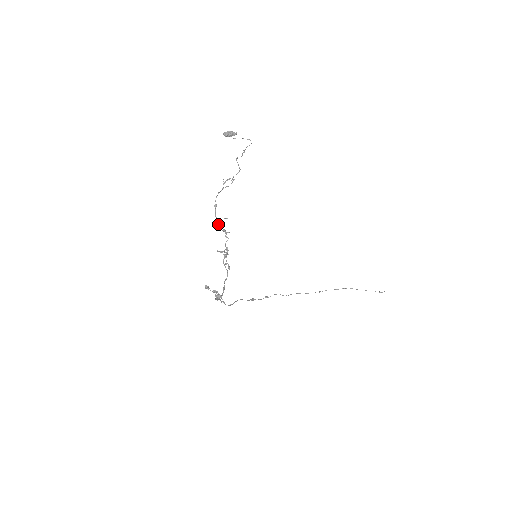
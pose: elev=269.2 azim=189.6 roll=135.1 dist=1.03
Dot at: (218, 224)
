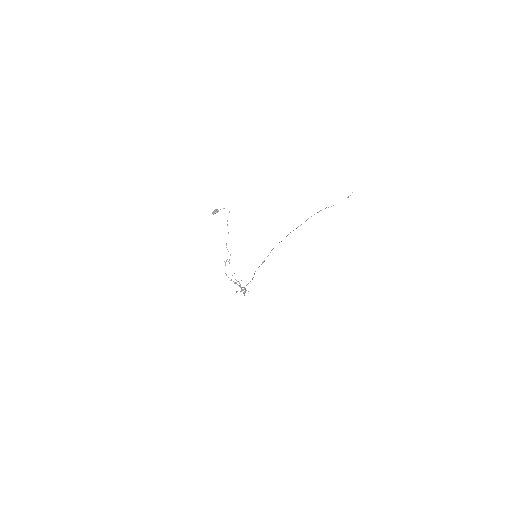
Dot at: (231, 280)
